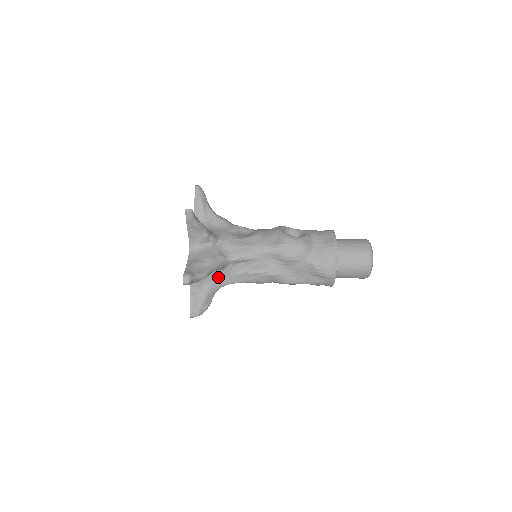
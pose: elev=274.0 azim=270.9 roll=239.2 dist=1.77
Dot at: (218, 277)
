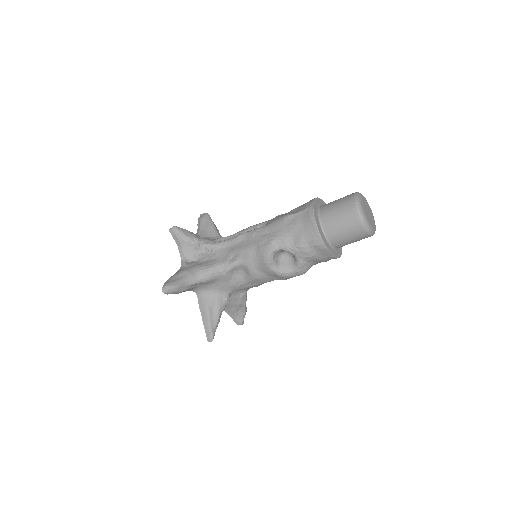
Dot at: occluded
